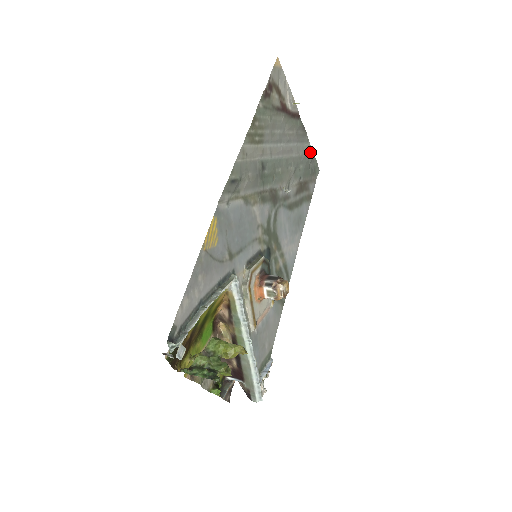
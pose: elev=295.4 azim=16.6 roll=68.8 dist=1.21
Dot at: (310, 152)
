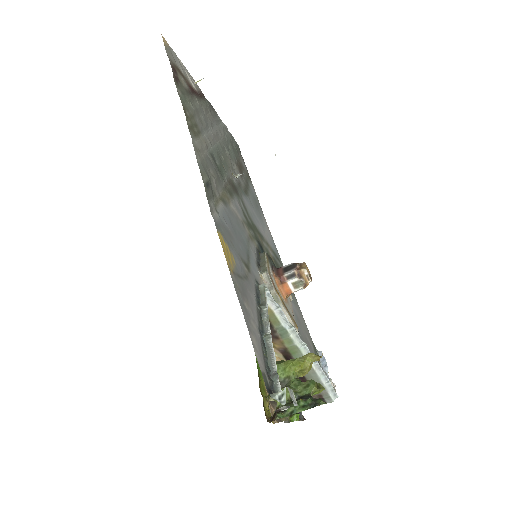
Dot at: (226, 130)
